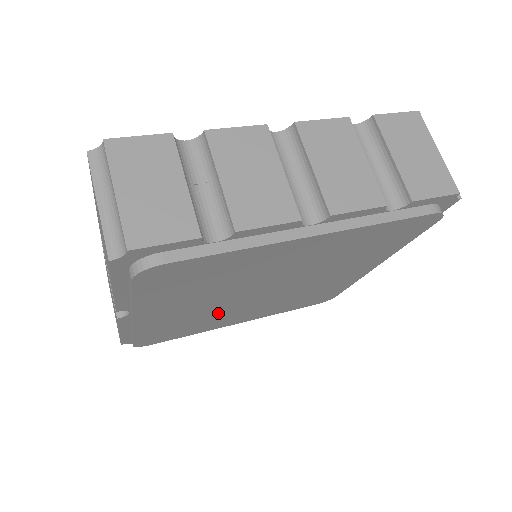
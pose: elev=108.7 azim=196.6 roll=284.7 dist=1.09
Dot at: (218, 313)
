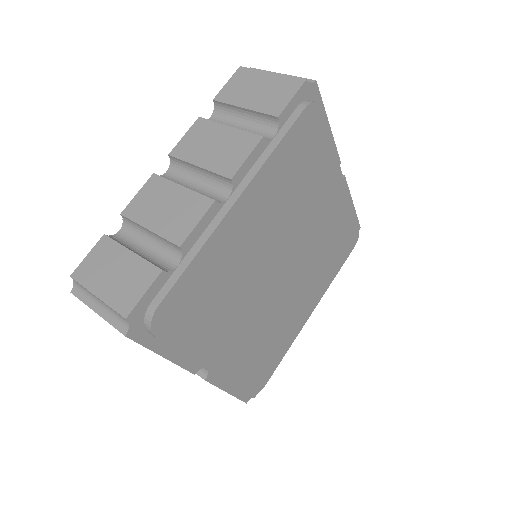
Dot at: (275, 317)
